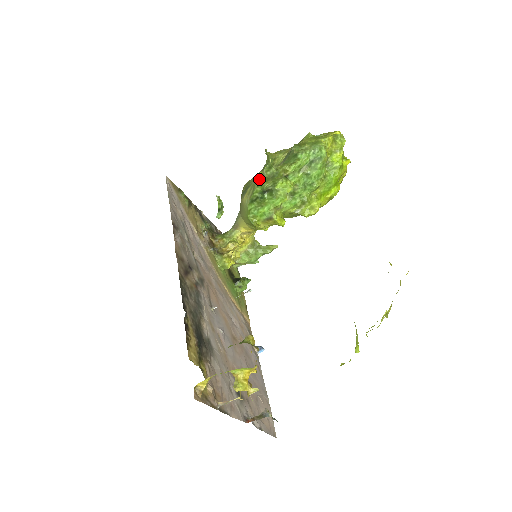
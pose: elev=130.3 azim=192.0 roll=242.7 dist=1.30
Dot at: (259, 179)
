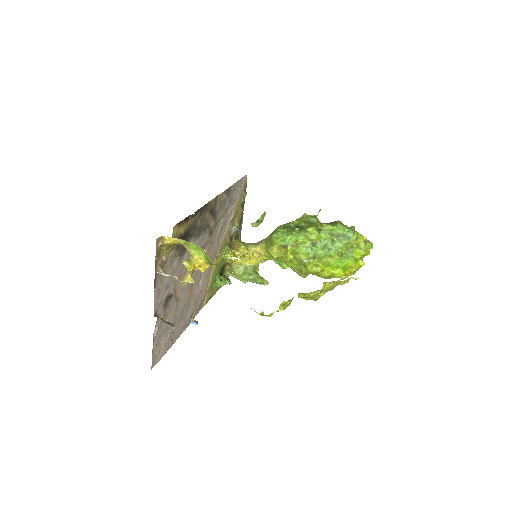
Dot at: (302, 215)
